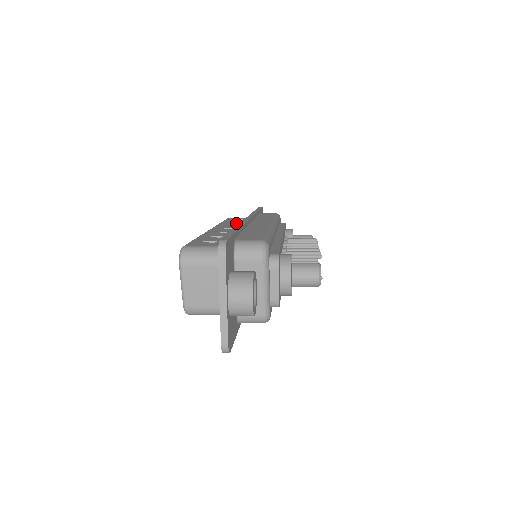
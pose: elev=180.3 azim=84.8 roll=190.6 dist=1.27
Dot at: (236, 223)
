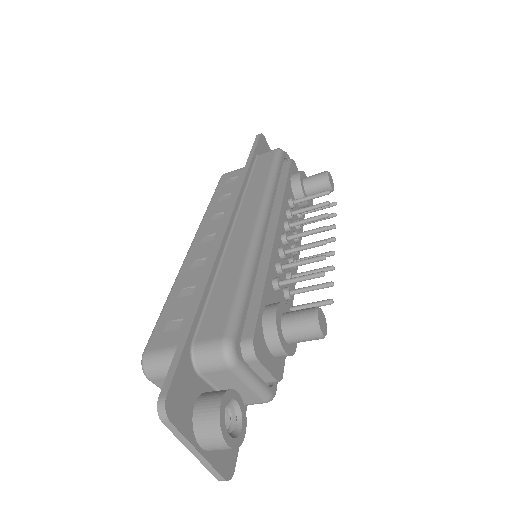
Dot at: (224, 204)
